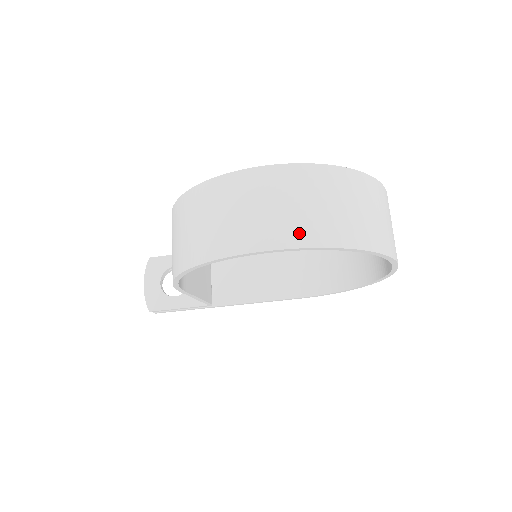
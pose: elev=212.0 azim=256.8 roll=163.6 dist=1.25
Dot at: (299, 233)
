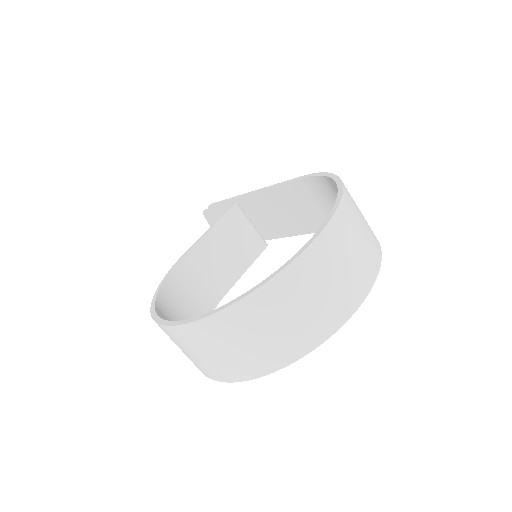
Dot at: (228, 373)
